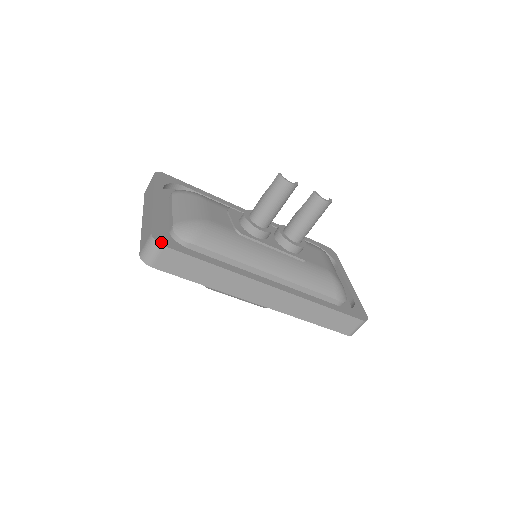
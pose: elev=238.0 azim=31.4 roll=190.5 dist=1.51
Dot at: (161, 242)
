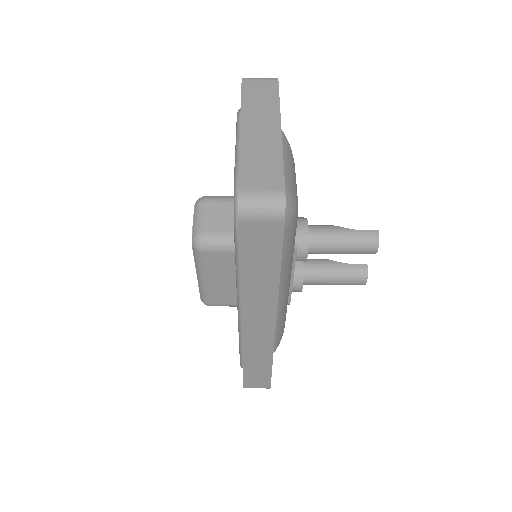
Dot at: occluded
